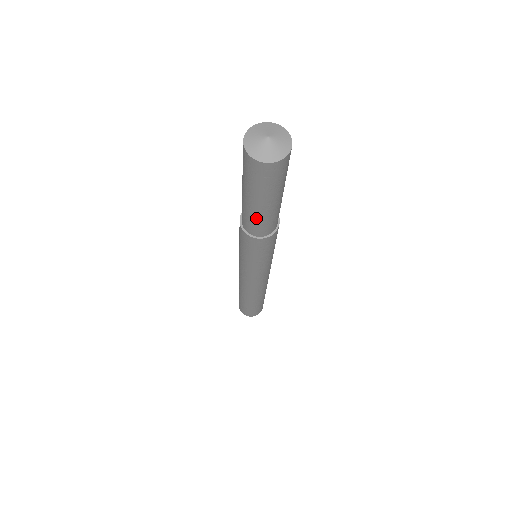
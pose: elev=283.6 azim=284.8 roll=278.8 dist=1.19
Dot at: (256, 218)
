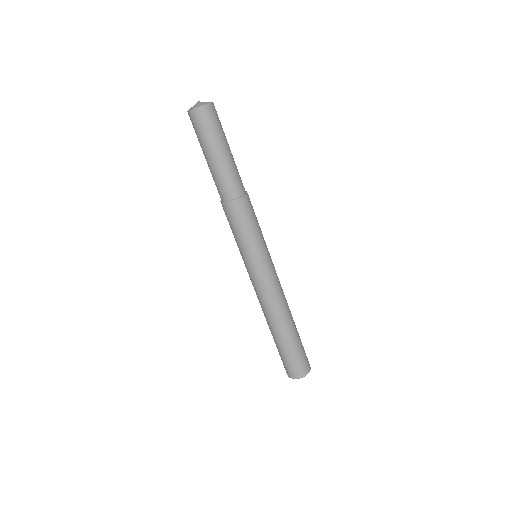
Dot at: (228, 171)
